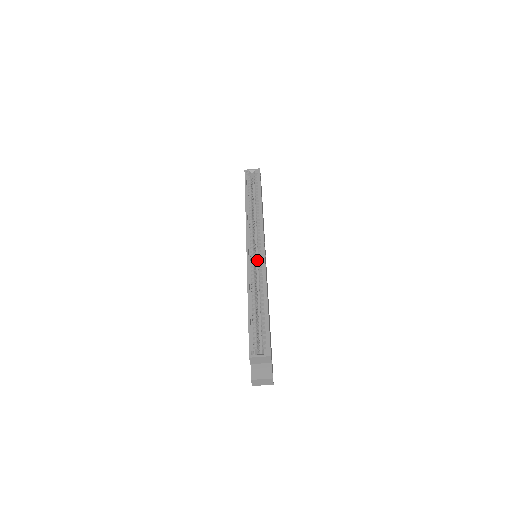
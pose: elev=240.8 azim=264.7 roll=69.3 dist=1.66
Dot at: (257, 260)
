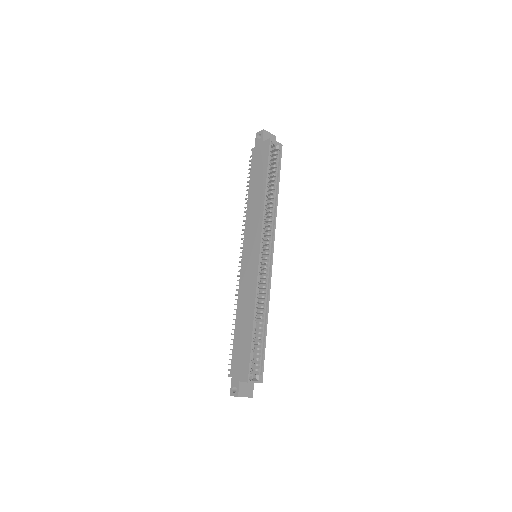
Dot at: occluded
